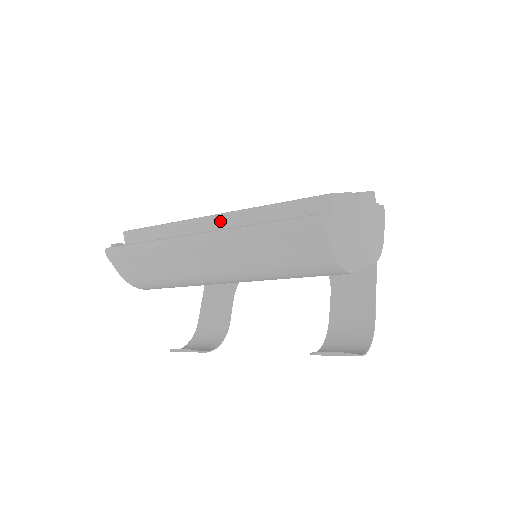
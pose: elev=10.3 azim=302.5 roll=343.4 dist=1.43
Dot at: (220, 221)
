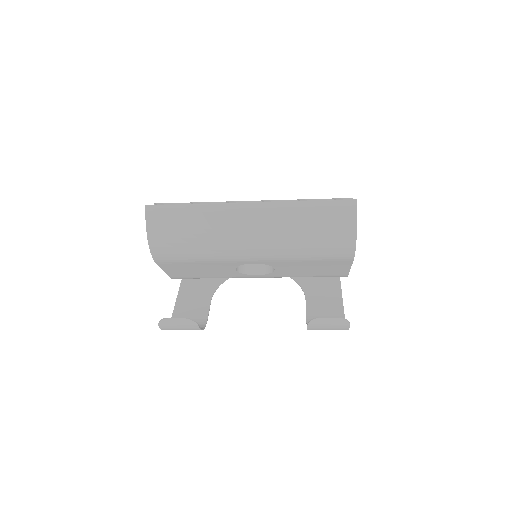
Dot at: occluded
